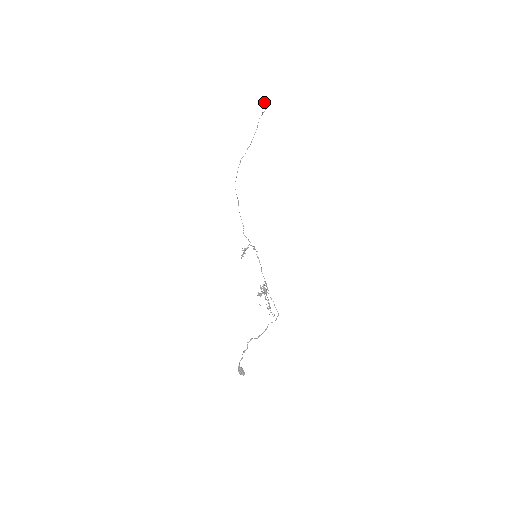
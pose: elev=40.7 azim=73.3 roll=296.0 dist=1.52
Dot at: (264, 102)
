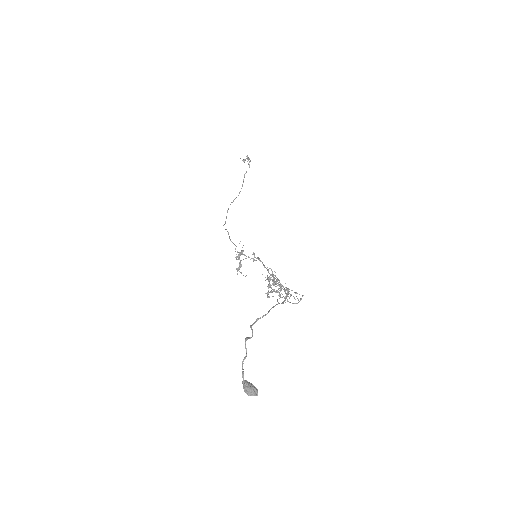
Dot at: occluded
